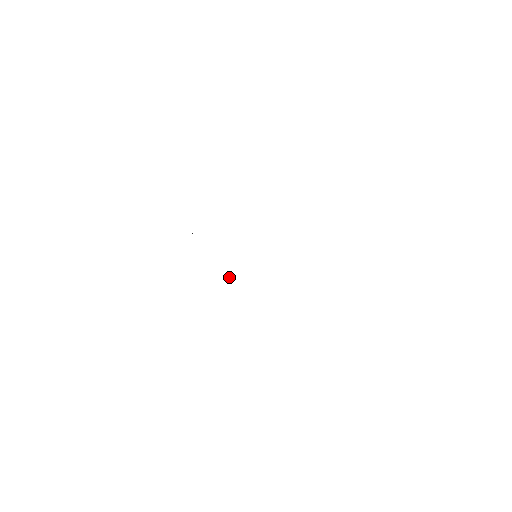
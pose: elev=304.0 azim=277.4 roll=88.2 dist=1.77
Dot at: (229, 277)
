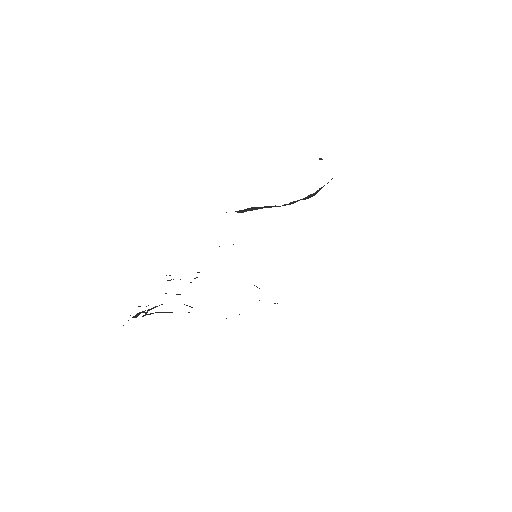
Dot at: occluded
